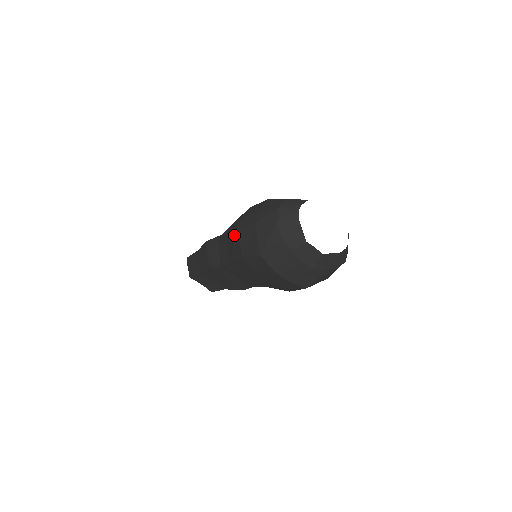
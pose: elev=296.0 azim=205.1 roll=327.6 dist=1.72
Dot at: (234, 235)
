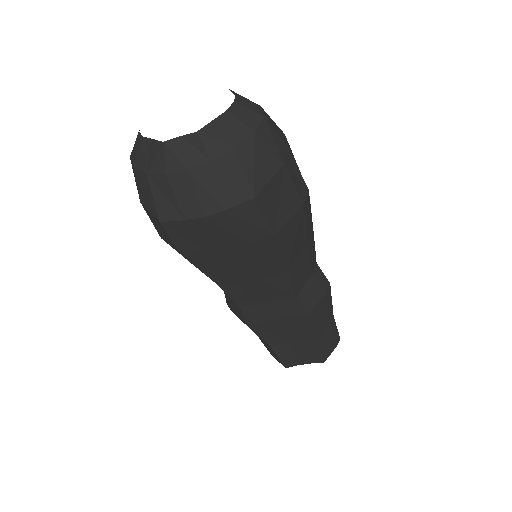
Dot at: occluded
